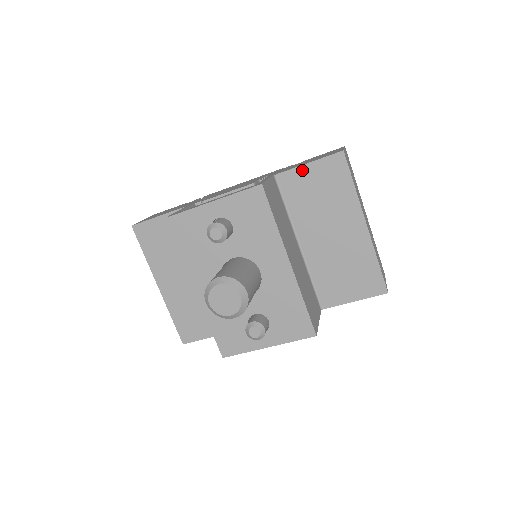
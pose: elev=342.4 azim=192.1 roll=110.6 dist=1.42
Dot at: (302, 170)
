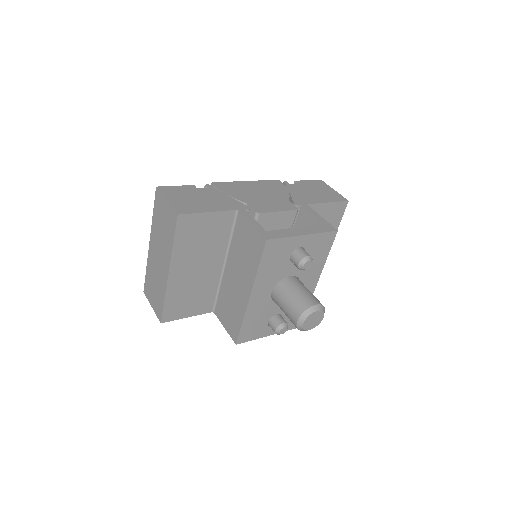
Dot at: (323, 206)
